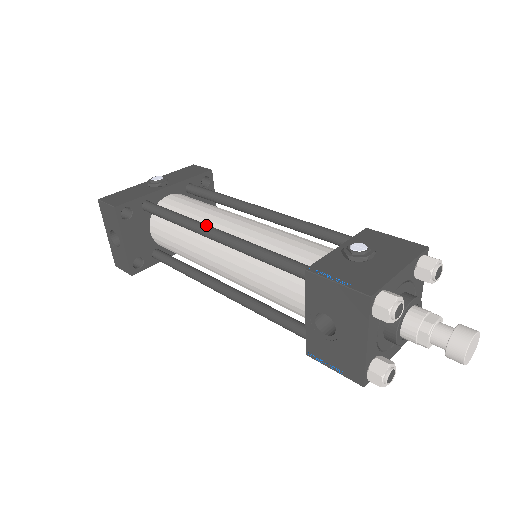
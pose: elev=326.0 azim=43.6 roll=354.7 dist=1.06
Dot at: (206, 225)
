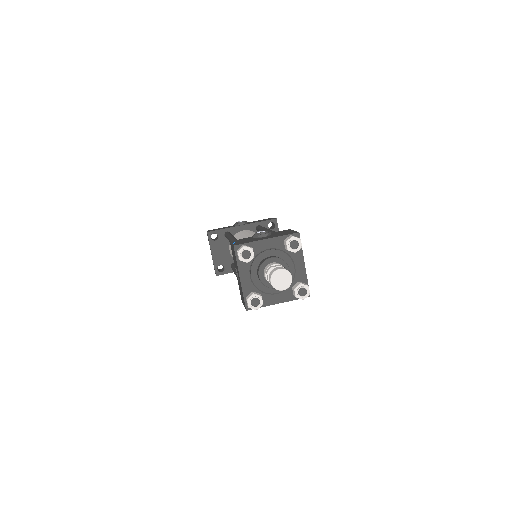
Dot at: (232, 236)
